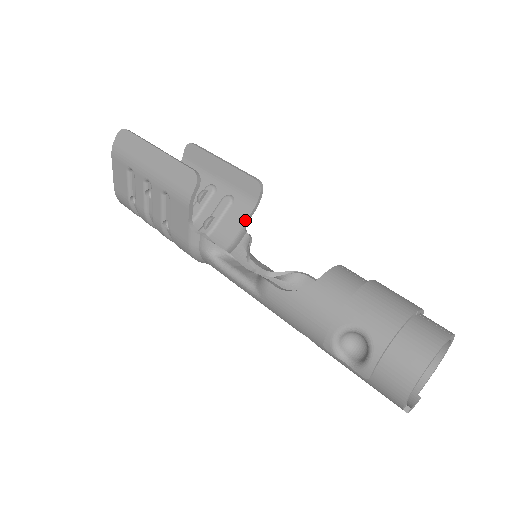
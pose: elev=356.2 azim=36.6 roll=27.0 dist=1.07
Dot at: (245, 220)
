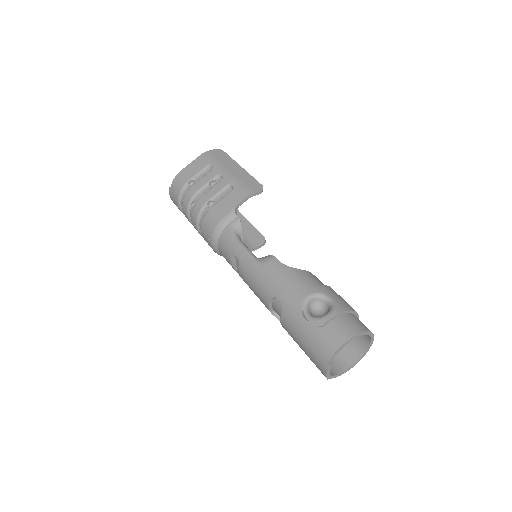
Dot at: occluded
